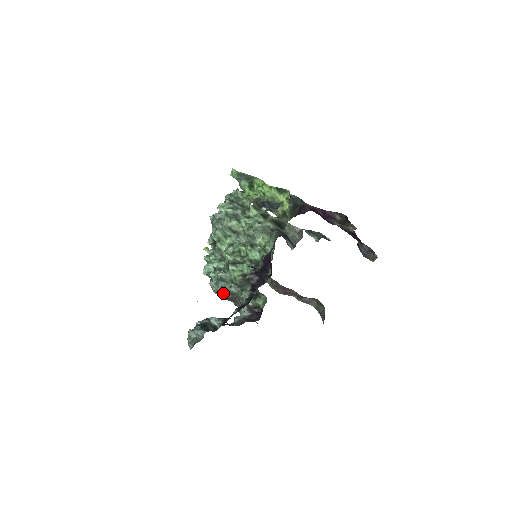
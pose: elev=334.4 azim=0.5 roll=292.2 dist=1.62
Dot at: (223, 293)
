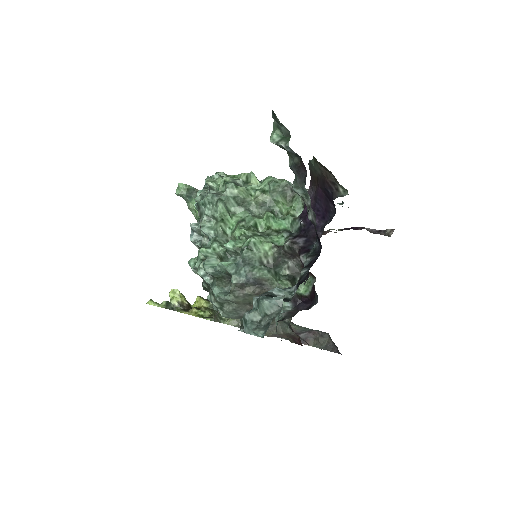
Dot at: (247, 287)
